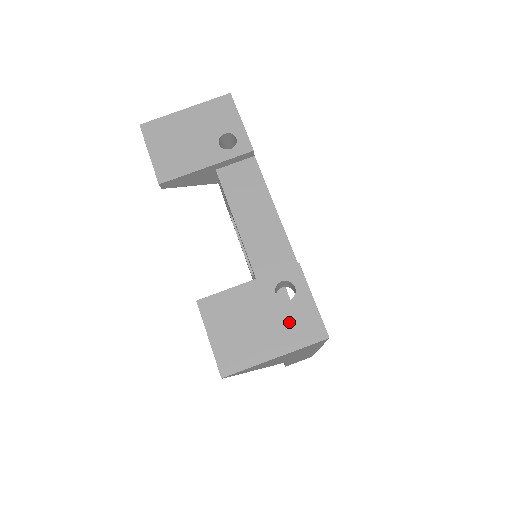
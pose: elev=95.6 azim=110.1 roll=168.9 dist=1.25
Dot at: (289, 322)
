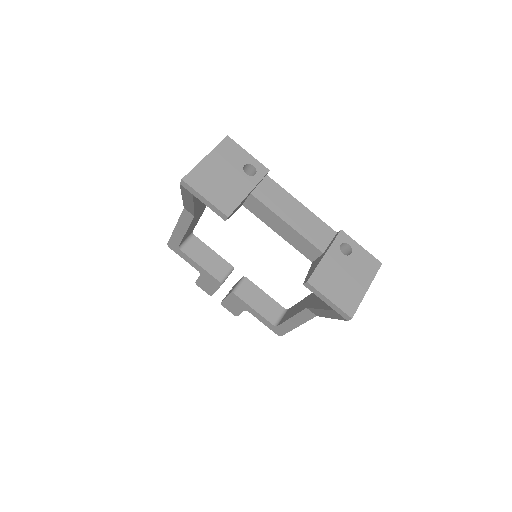
Dot at: (360, 266)
